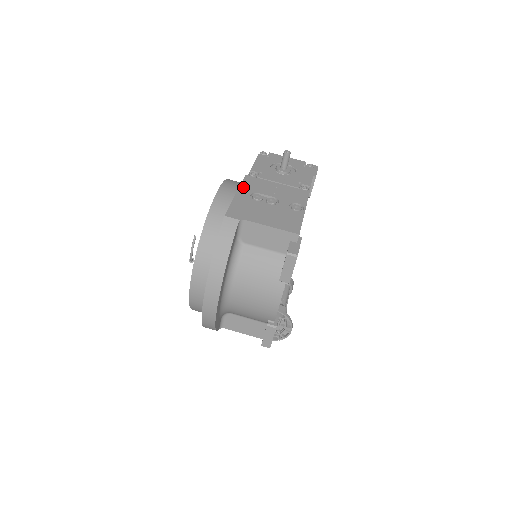
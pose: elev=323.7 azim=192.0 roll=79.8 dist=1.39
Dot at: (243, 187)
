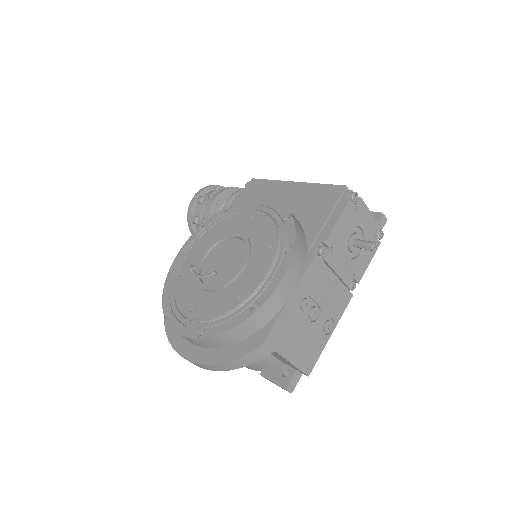
Dot at: (302, 283)
